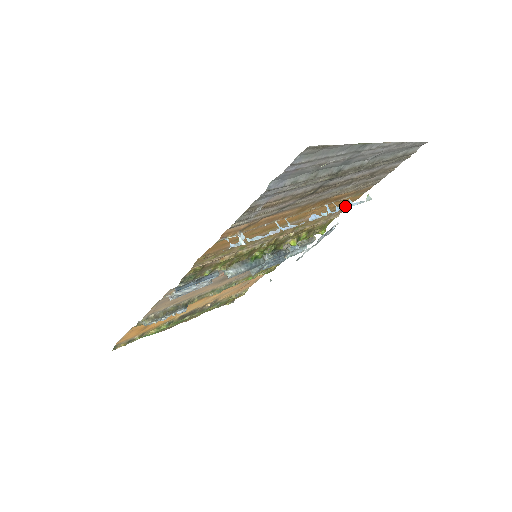
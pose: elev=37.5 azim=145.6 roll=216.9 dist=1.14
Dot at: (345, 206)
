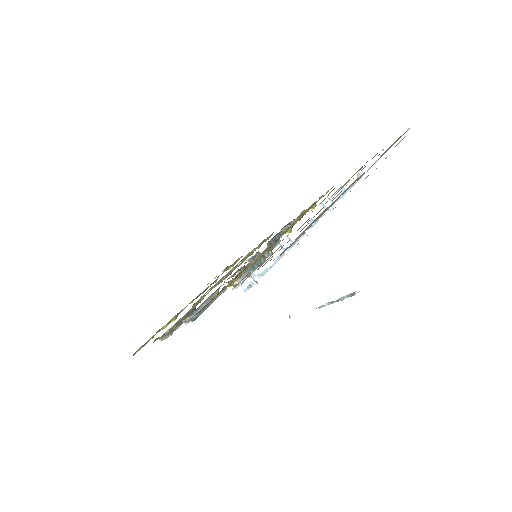
Dot at: occluded
